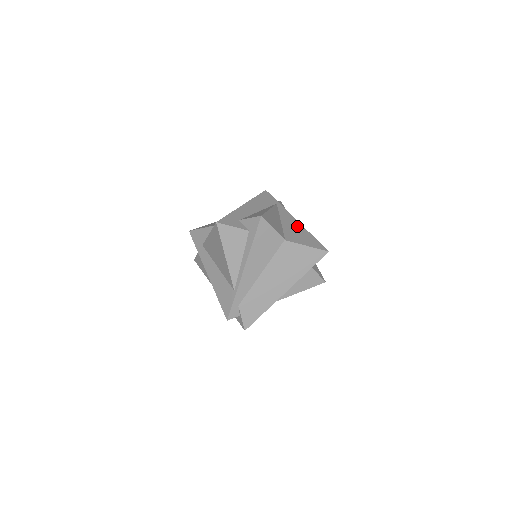
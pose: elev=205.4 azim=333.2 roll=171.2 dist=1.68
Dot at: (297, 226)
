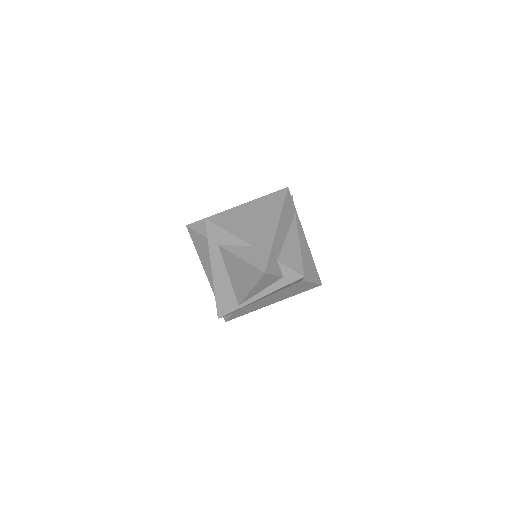
Dot at: (307, 251)
